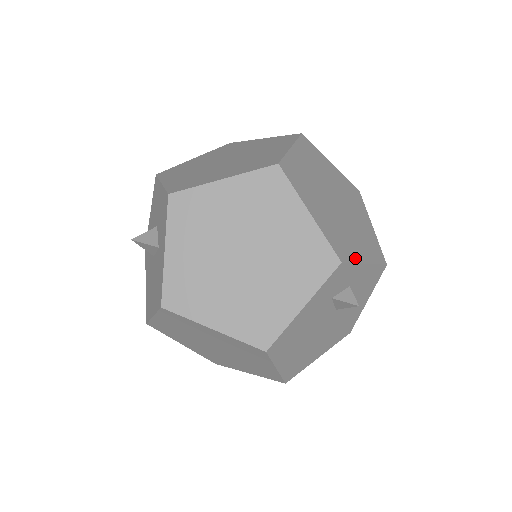
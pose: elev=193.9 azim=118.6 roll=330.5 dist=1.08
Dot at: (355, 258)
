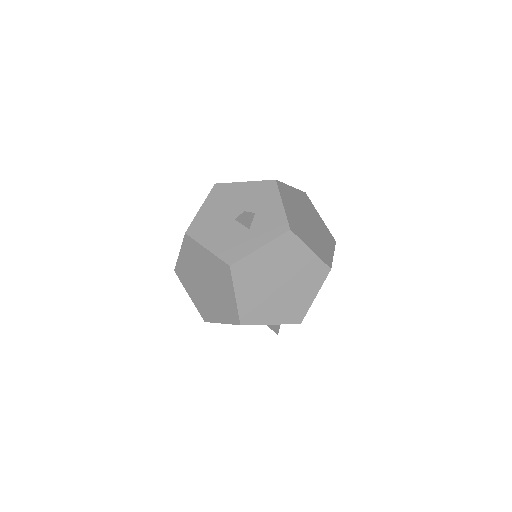
Dot at: occluded
